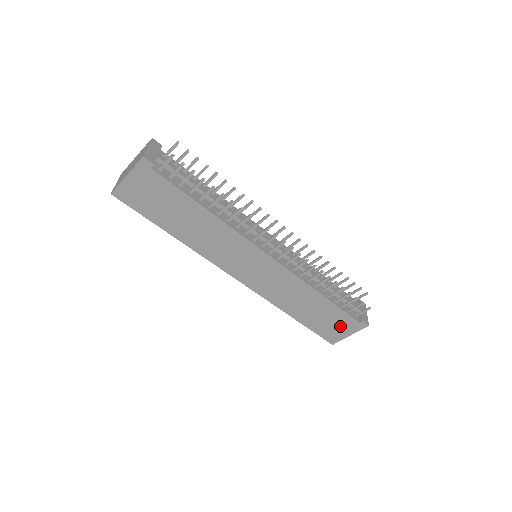
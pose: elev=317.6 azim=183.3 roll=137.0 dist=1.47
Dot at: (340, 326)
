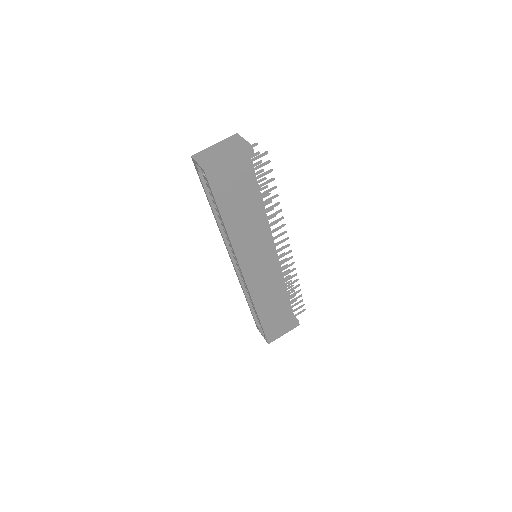
Dot at: (283, 325)
